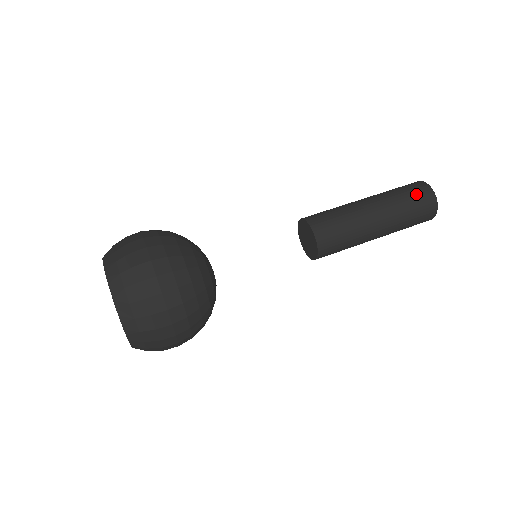
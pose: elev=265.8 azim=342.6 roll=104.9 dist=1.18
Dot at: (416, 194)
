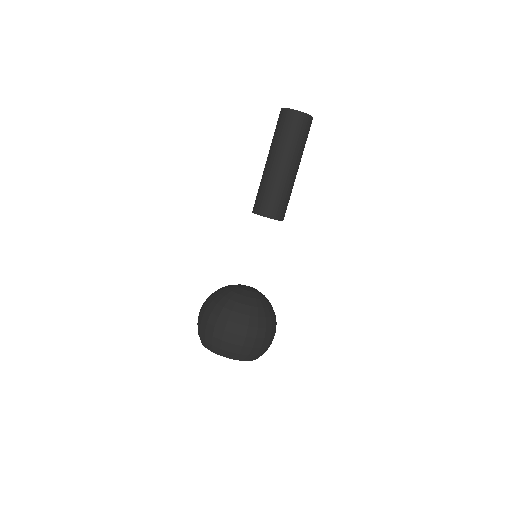
Dot at: (286, 124)
